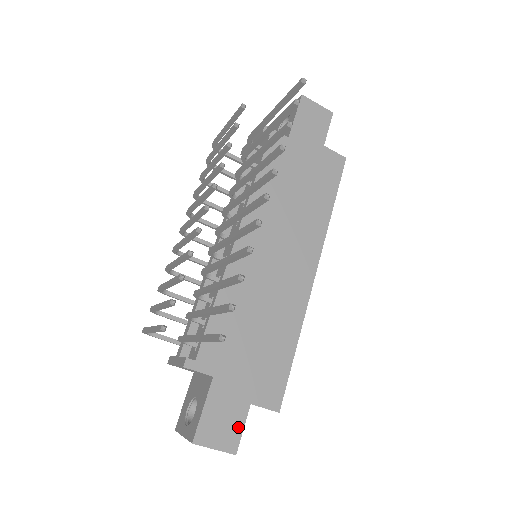
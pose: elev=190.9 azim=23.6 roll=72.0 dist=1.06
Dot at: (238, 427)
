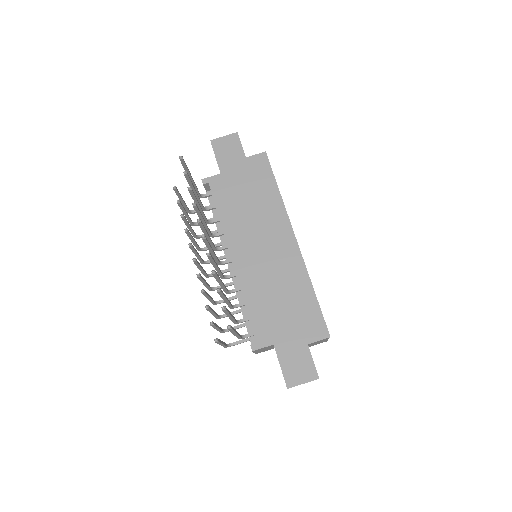
Dot at: (309, 362)
